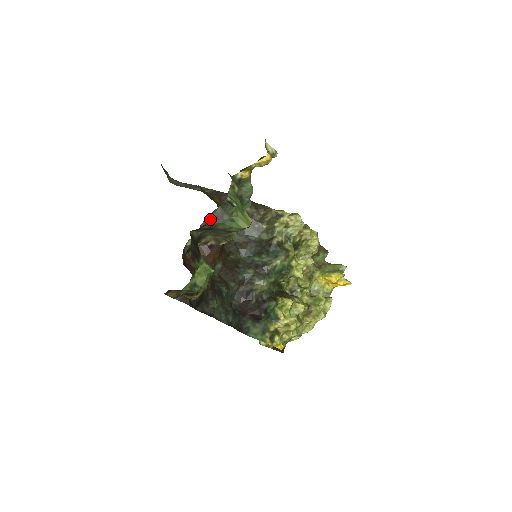
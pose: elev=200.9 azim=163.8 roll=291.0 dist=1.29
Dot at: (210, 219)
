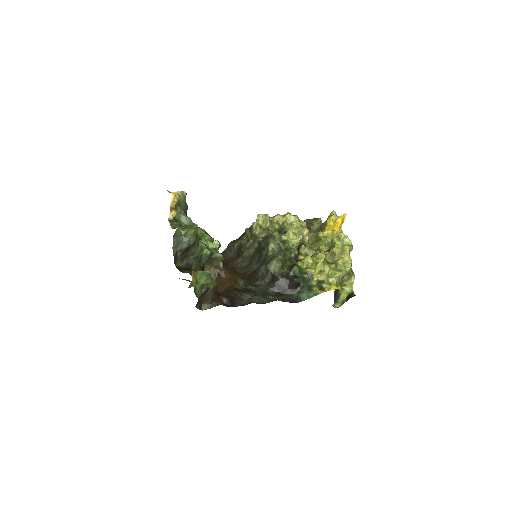
Dot at: (175, 248)
